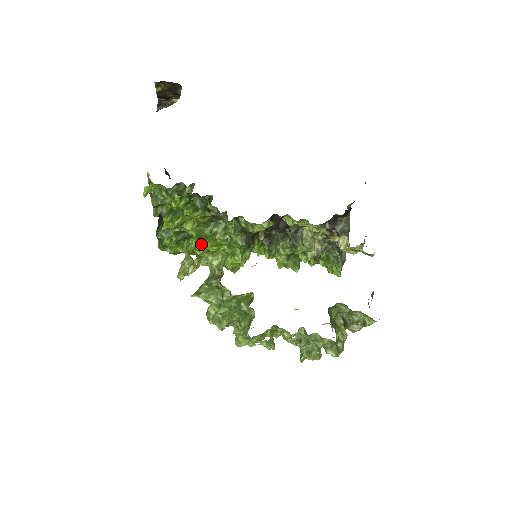
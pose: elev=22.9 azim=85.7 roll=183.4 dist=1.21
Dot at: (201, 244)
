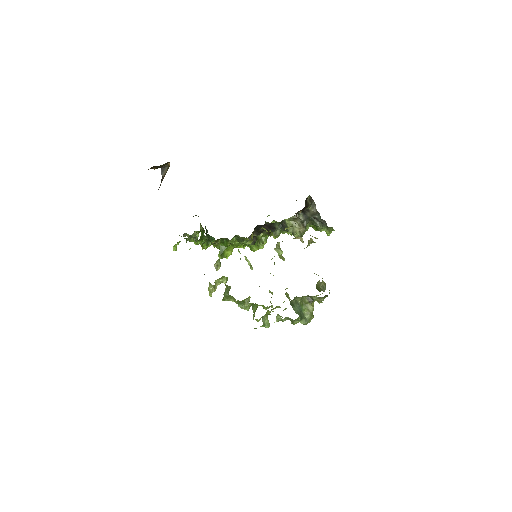
Dot at: (225, 253)
